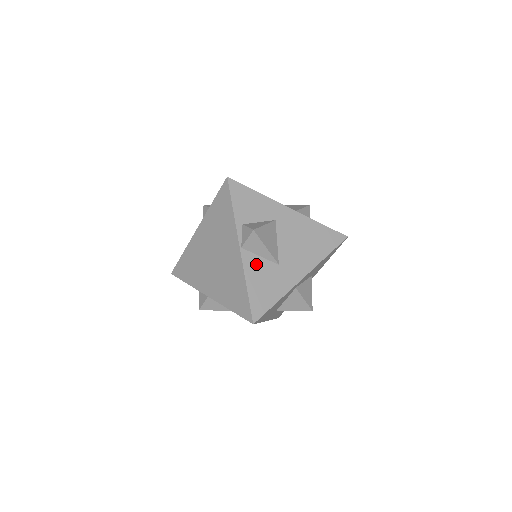
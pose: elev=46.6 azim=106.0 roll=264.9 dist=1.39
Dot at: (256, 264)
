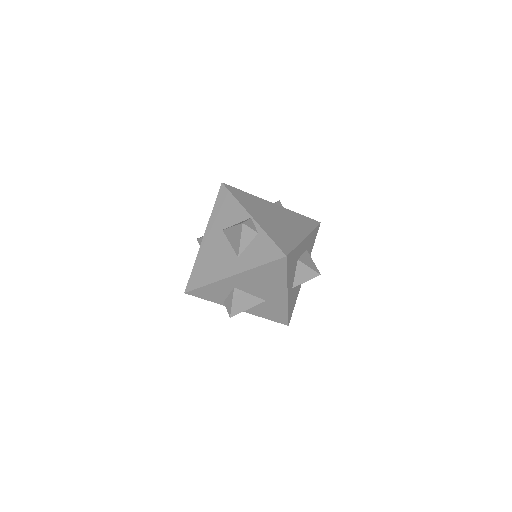
Dot at: (255, 309)
